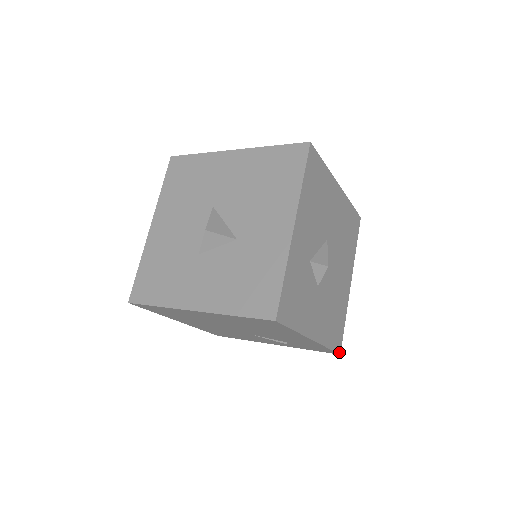
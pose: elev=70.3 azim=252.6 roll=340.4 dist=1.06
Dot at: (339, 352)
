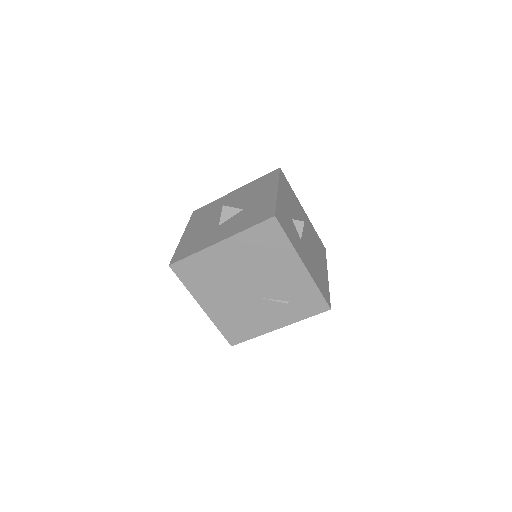
Dot at: (329, 306)
